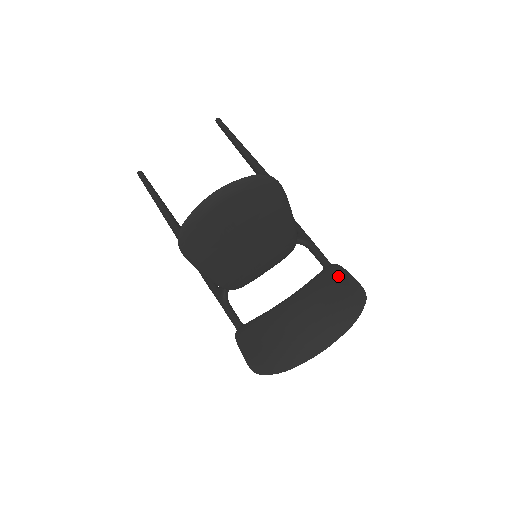
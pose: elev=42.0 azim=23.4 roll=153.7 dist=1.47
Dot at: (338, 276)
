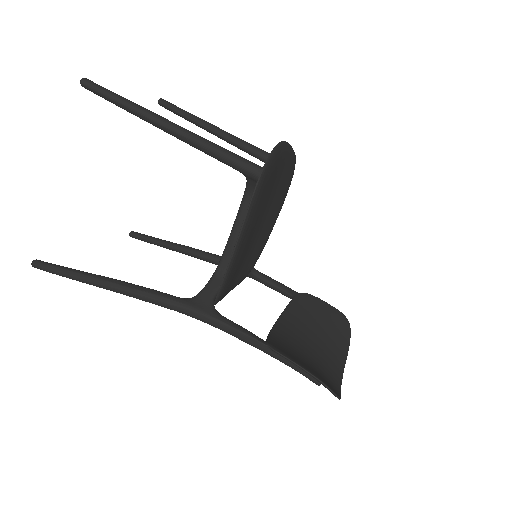
Dot at: (315, 303)
